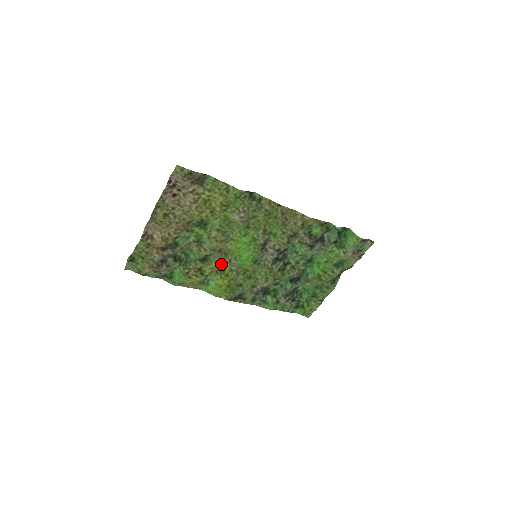
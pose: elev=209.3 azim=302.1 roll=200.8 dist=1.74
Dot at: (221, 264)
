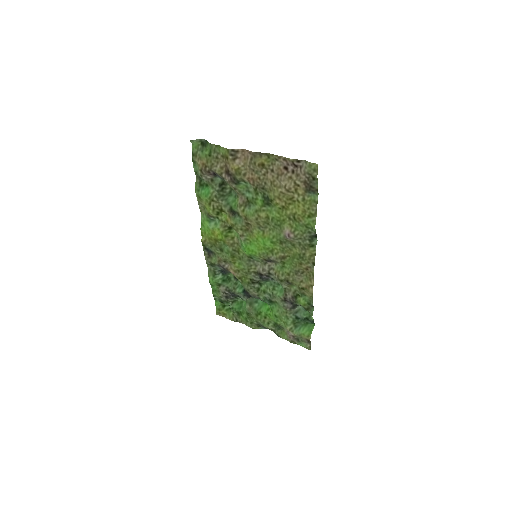
Dot at: (235, 228)
